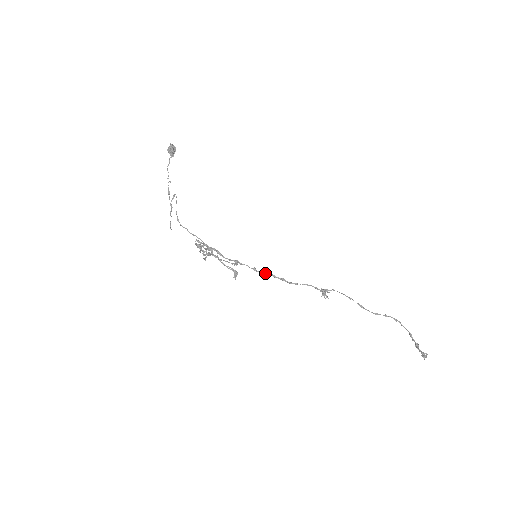
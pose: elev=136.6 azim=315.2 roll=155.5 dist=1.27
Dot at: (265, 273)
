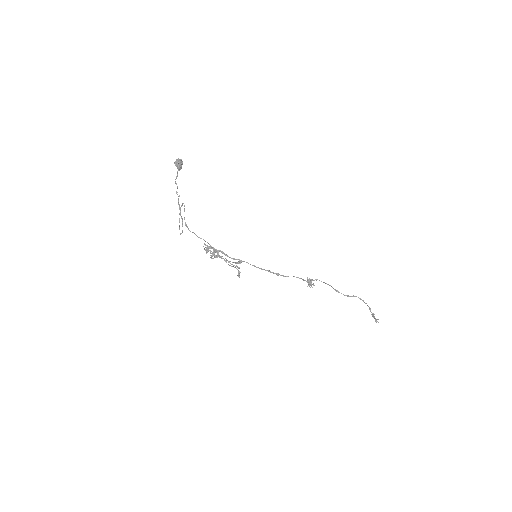
Dot at: (263, 269)
